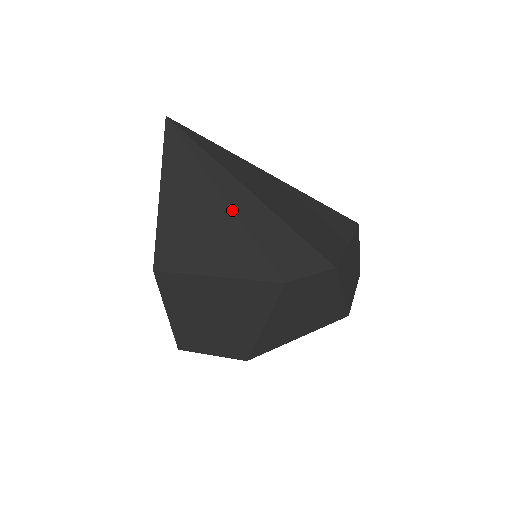
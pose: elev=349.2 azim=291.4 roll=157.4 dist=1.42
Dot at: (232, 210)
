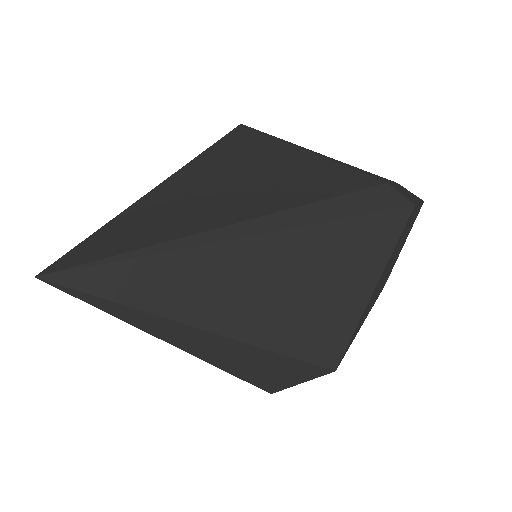
Dot at: occluded
